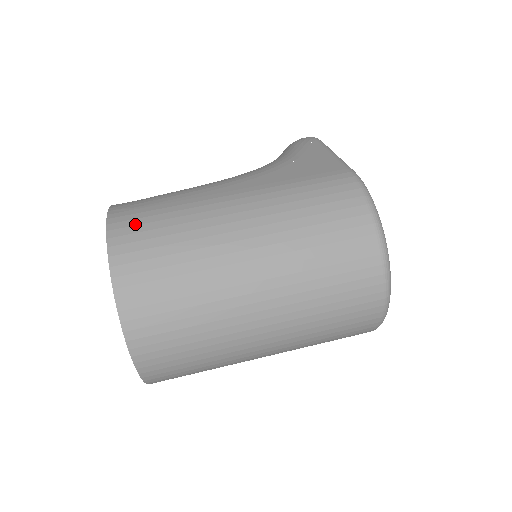
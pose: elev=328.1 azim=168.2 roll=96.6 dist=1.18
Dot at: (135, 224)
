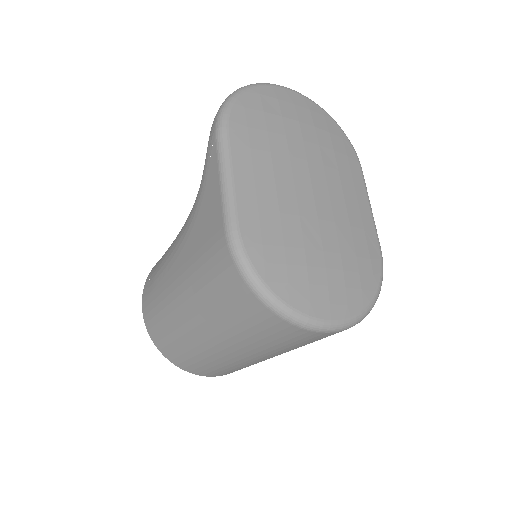
Dot at: (151, 318)
